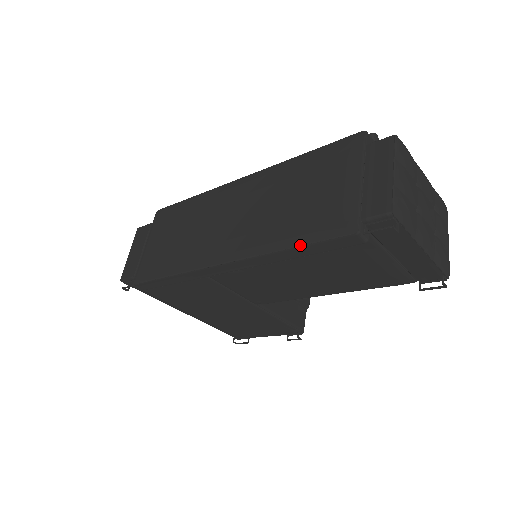
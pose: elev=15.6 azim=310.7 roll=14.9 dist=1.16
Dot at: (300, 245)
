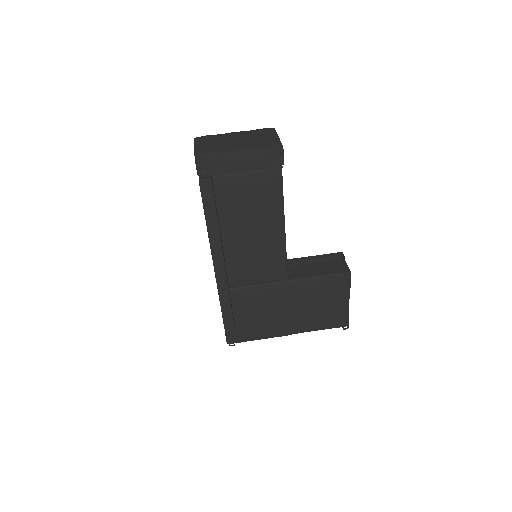
Dot at: occluded
